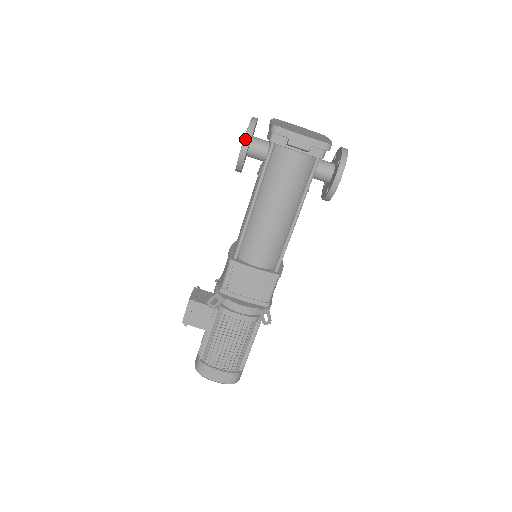
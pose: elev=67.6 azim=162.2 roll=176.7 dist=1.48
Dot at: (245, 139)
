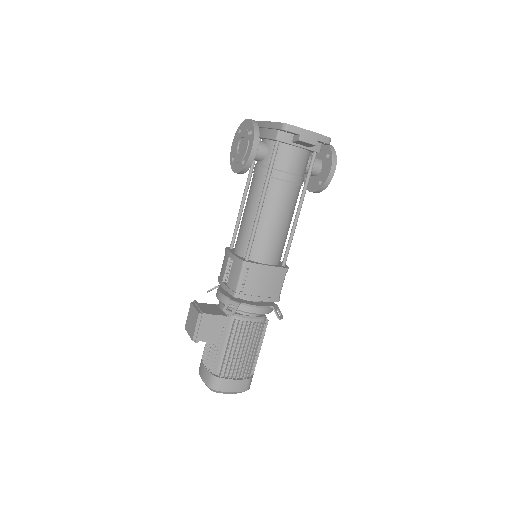
Dot at: (255, 139)
